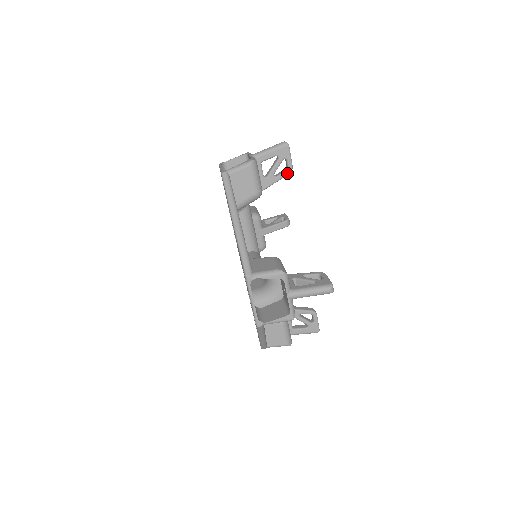
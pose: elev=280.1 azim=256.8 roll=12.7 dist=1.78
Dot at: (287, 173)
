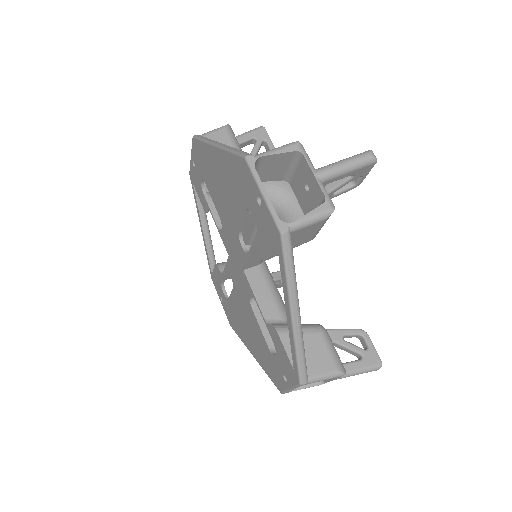
Dot at: occluded
